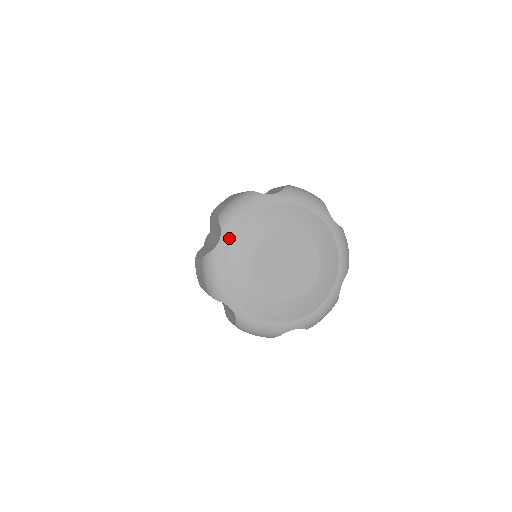
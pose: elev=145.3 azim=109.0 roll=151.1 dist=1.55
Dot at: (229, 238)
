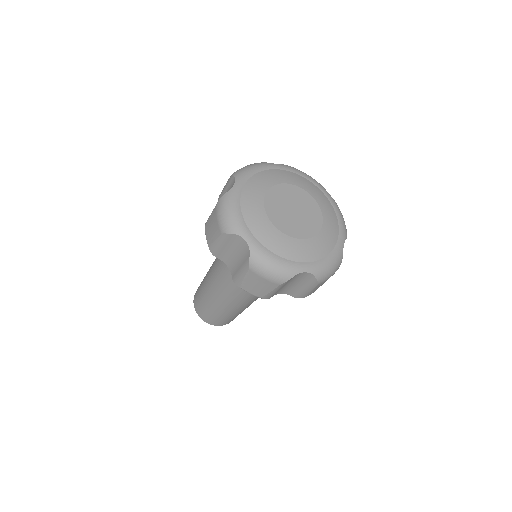
Dot at: (242, 183)
